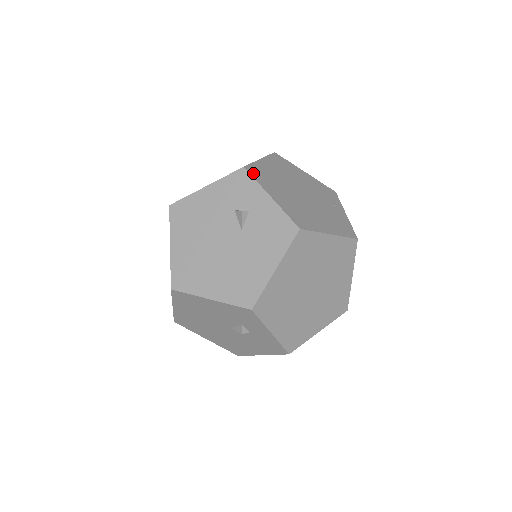
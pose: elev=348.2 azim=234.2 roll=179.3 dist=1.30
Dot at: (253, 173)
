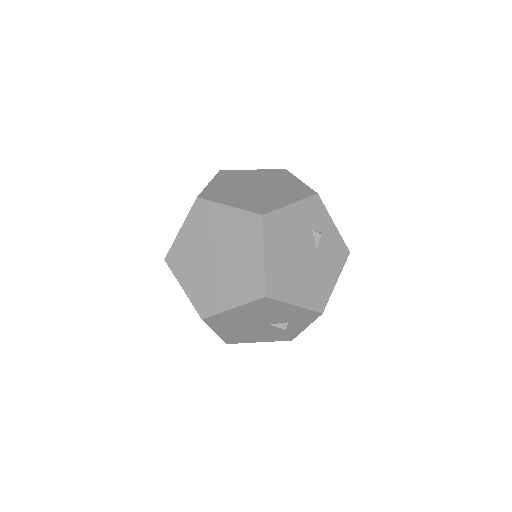
Dot at: (320, 200)
